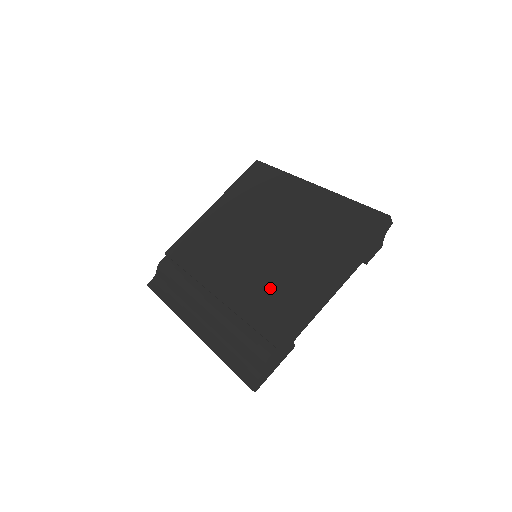
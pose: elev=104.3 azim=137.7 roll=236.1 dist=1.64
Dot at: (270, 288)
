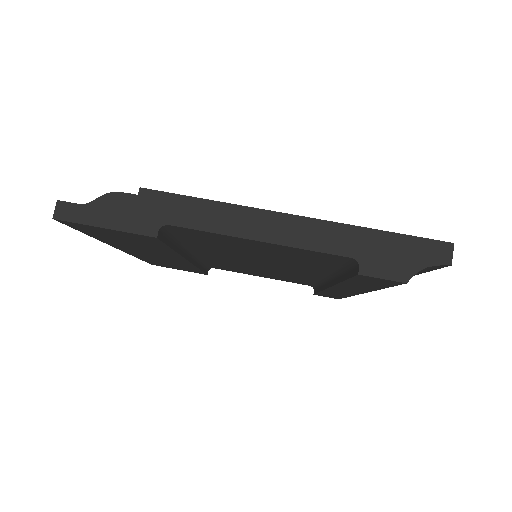
Dot at: occluded
